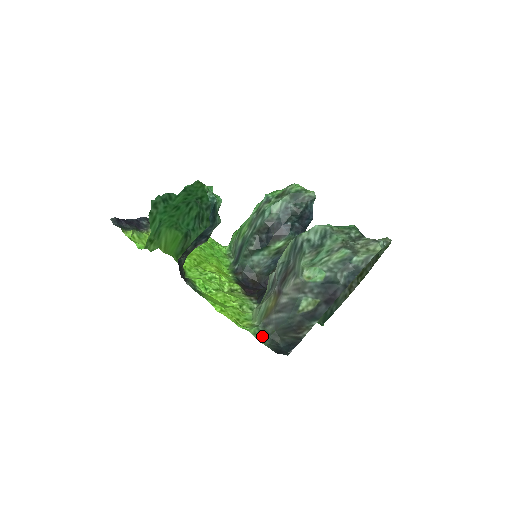
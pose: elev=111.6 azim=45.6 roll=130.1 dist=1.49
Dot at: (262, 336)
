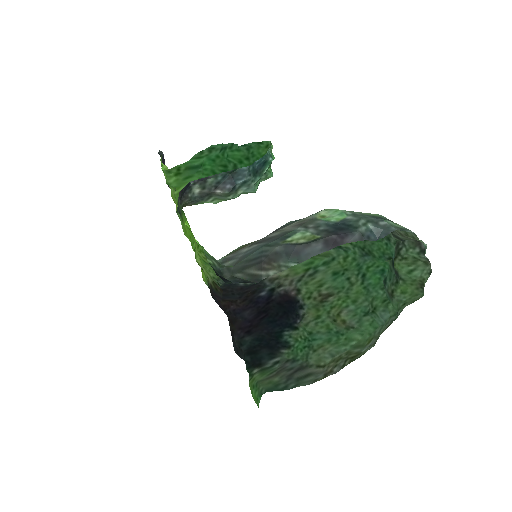
Dot at: (213, 261)
